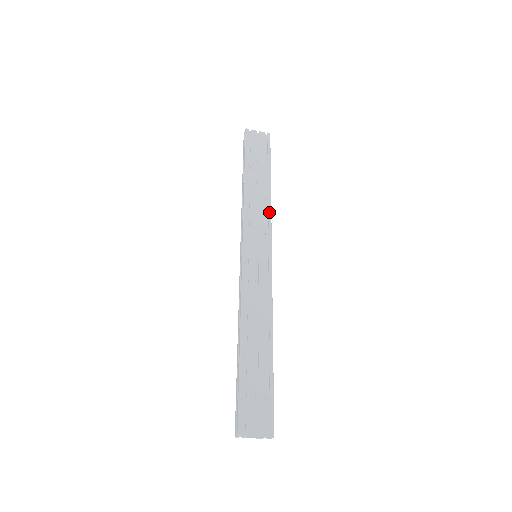
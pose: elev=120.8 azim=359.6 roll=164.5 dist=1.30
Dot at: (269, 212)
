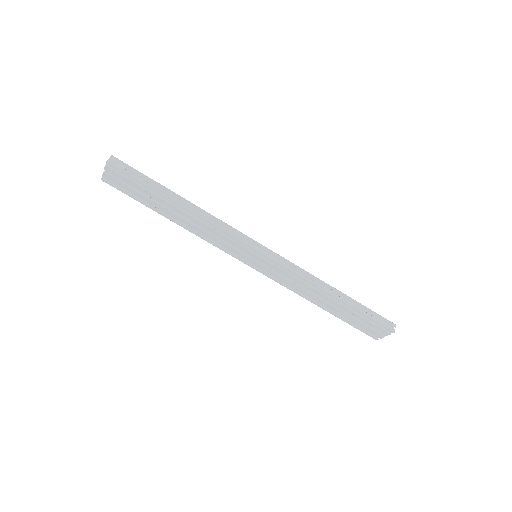
Dot at: (214, 227)
